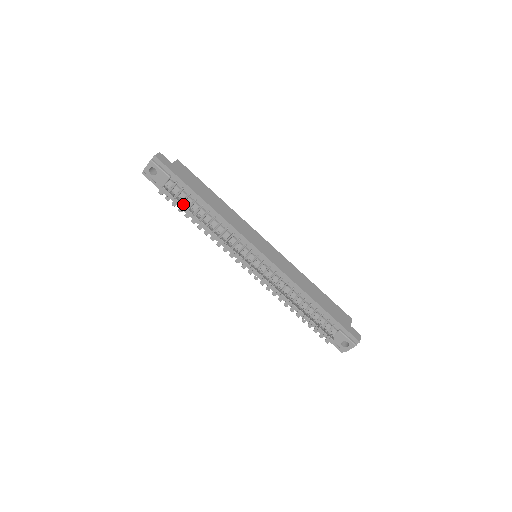
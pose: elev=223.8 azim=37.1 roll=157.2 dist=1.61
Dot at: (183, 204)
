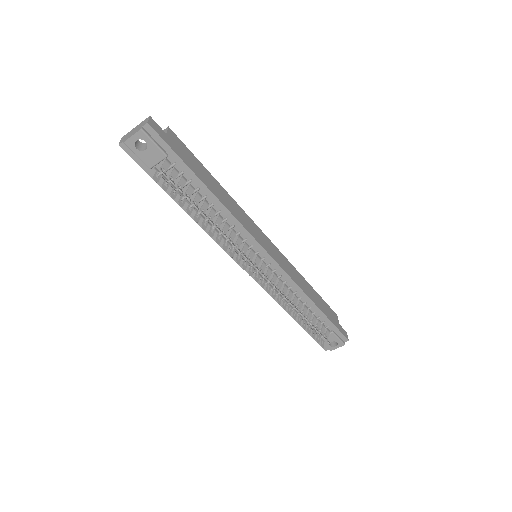
Dot at: (187, 197)
